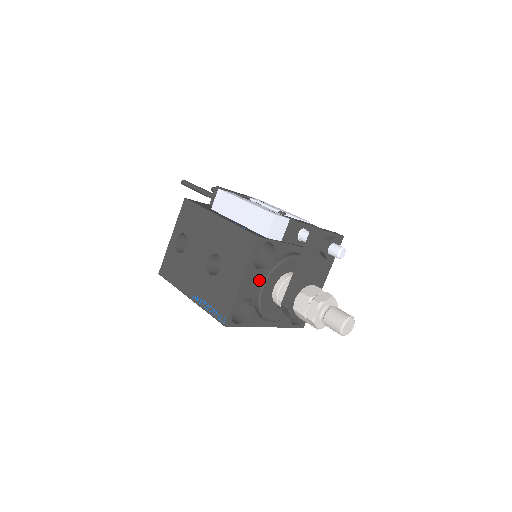
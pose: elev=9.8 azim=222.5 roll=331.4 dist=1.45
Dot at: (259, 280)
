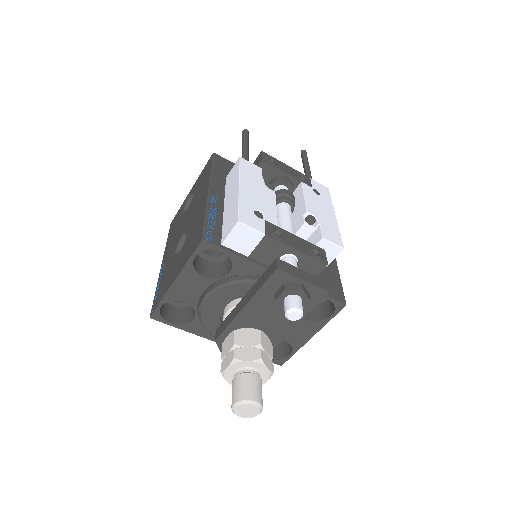
Dot at: (204, 289)
